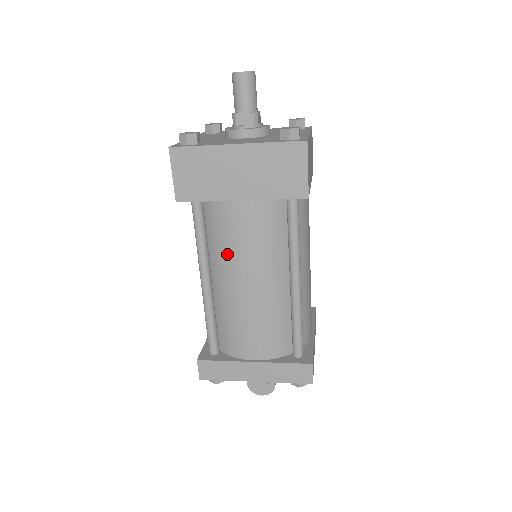
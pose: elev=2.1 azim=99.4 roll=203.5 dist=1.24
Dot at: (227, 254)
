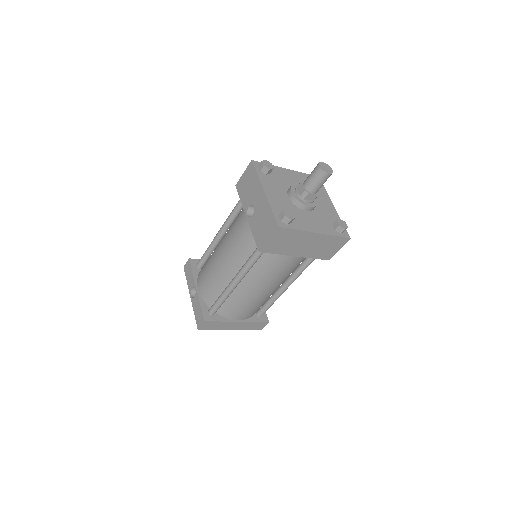
Dot at: (264, 275)
